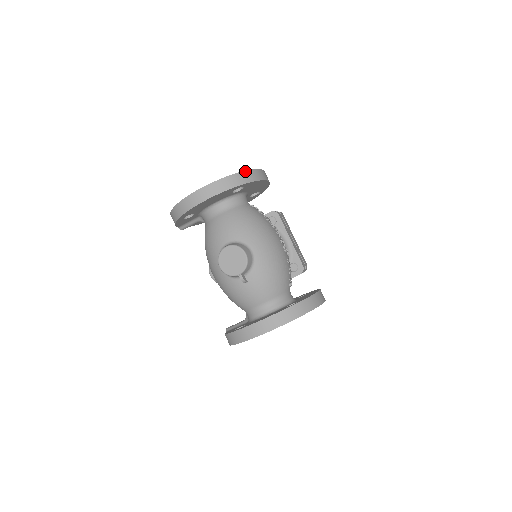
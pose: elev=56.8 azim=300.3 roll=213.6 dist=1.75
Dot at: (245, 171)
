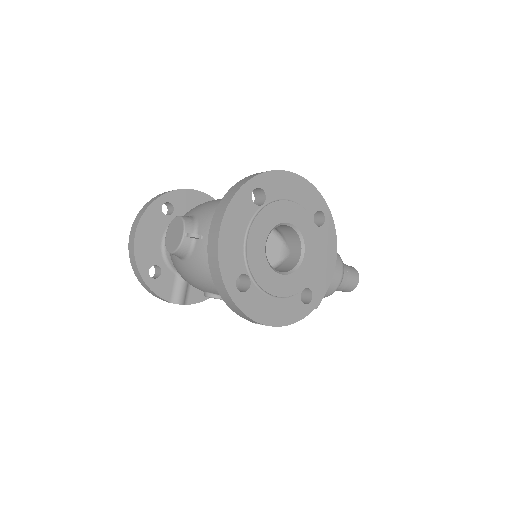
Dot at: (162, 193)
